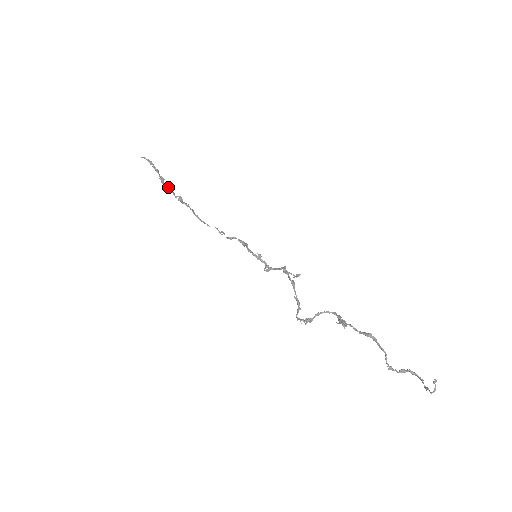
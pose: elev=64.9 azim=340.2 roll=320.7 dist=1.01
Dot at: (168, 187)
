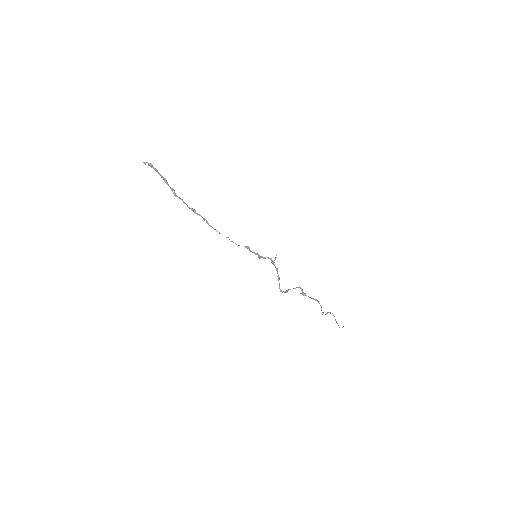
Dot at: (181, 199)
